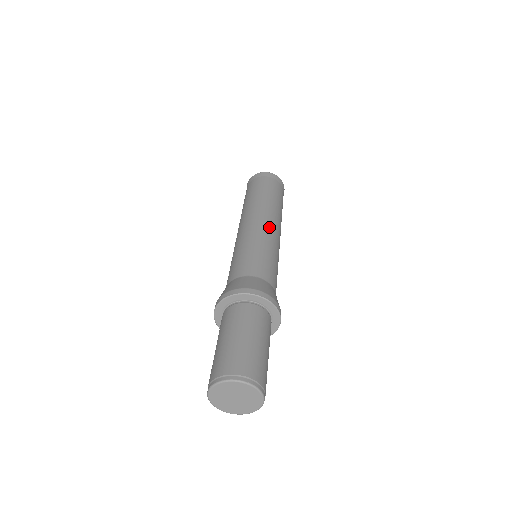
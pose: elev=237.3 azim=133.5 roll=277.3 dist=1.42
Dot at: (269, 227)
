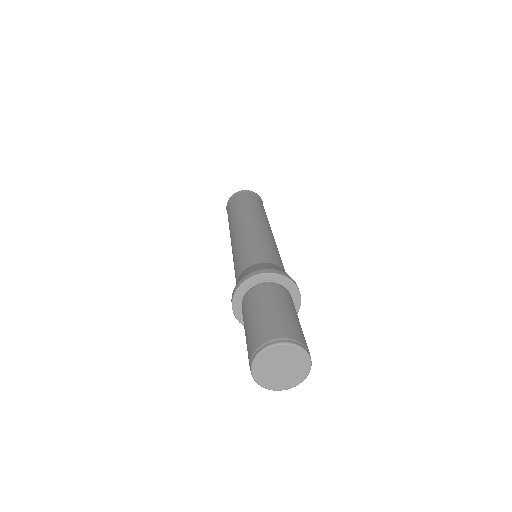
Dot at: (252, 226)
